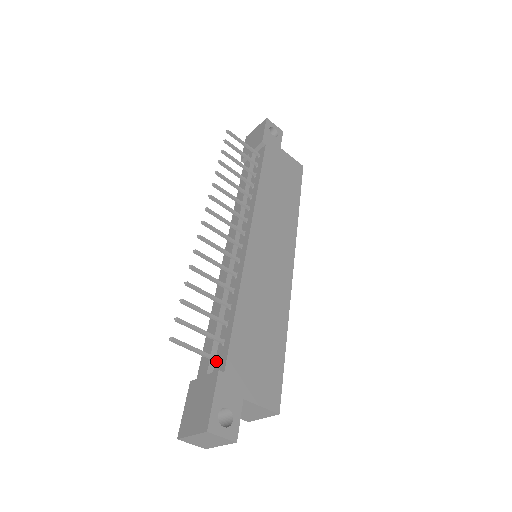
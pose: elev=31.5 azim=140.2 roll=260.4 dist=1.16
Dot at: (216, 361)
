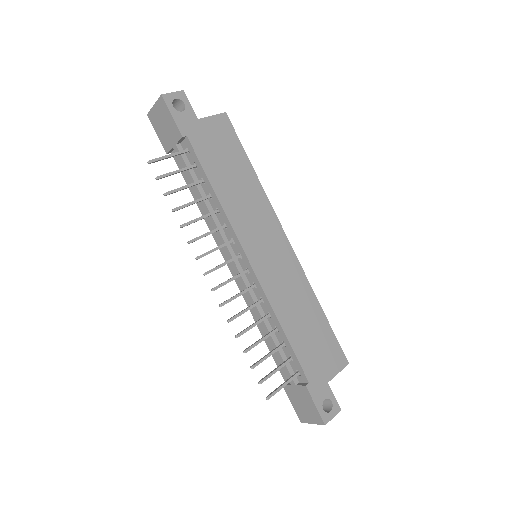
Dot at: (297, 376)
